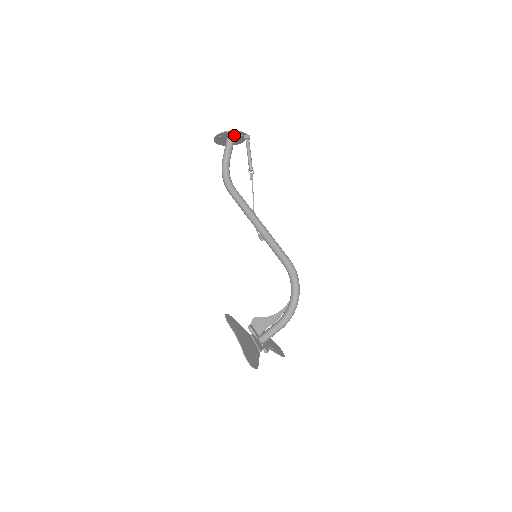
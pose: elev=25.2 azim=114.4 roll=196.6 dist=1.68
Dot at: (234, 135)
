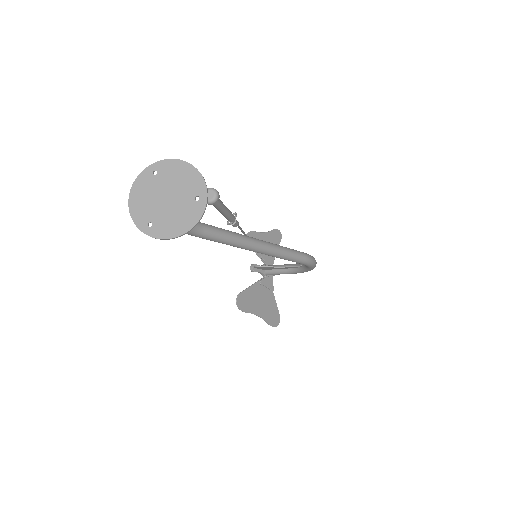
Dot at: (181, 210)
